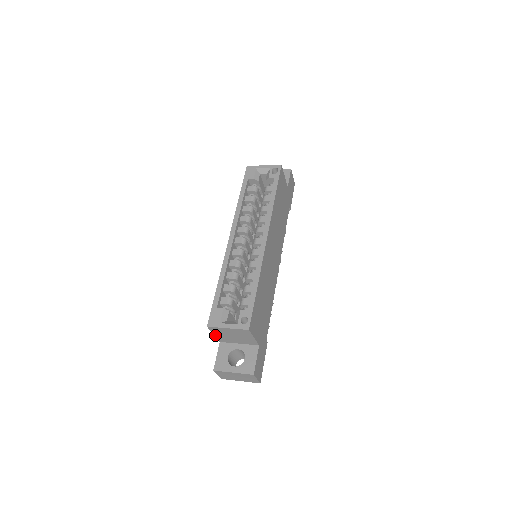
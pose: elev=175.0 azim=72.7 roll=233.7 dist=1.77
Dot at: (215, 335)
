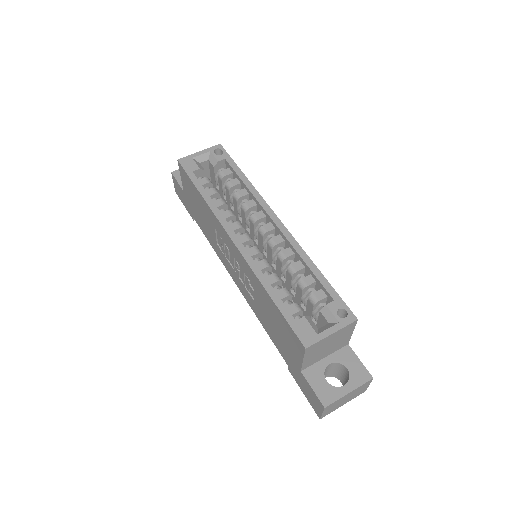
Dot at: (304, 361)
